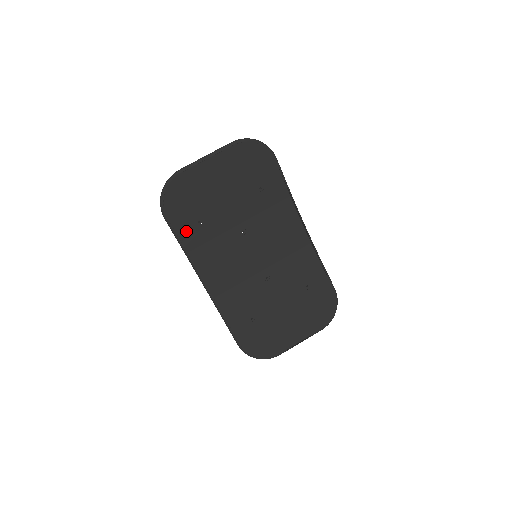
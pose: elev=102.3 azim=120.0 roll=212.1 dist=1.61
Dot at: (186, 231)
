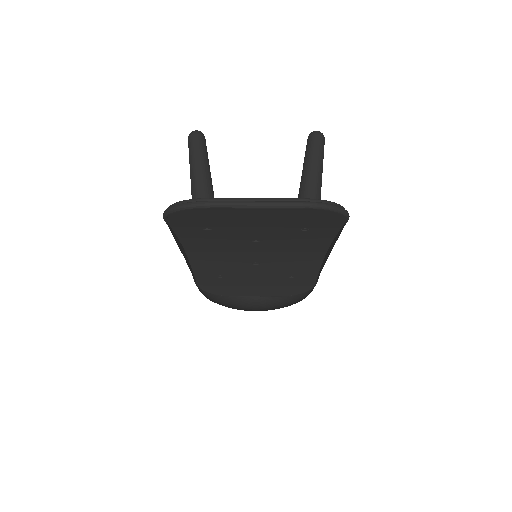
Dot at: (186, 229)
